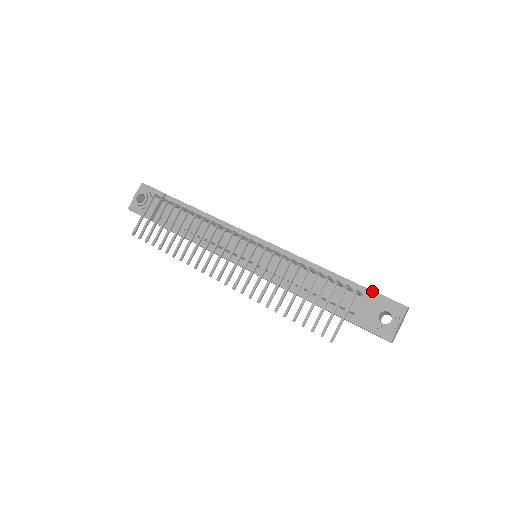
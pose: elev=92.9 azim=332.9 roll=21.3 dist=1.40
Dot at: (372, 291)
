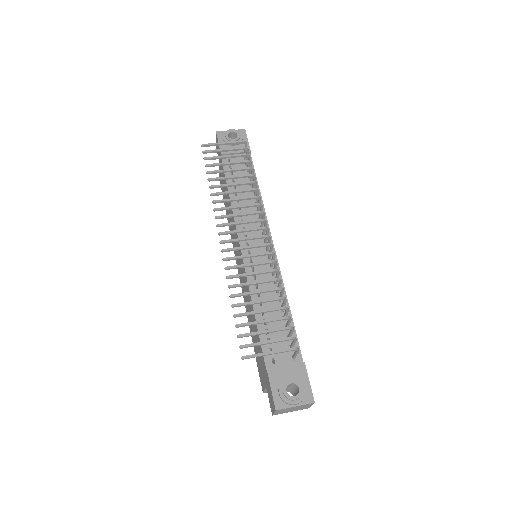
Dot at: (304, 364)
